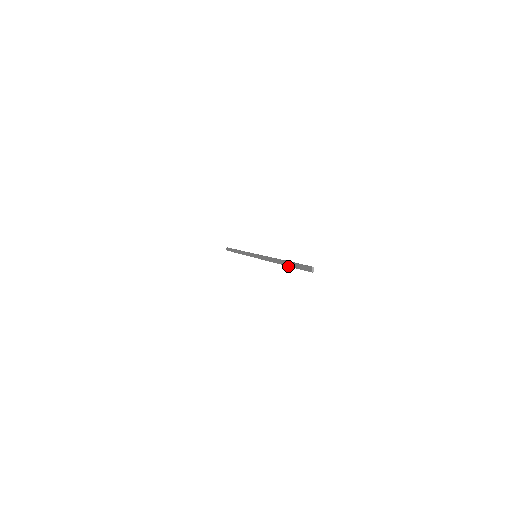
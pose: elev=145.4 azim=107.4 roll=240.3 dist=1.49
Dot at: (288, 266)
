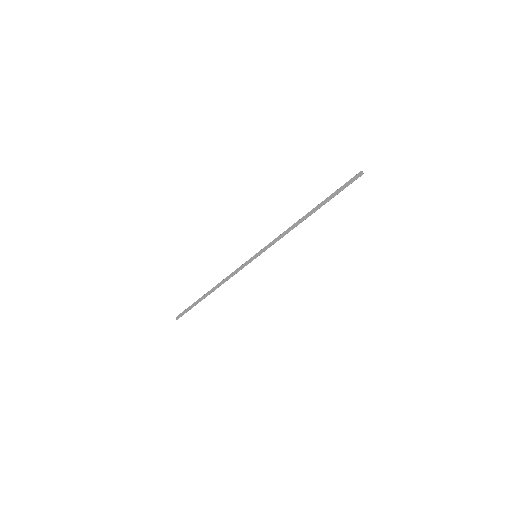
Dot at: (323, 204)
